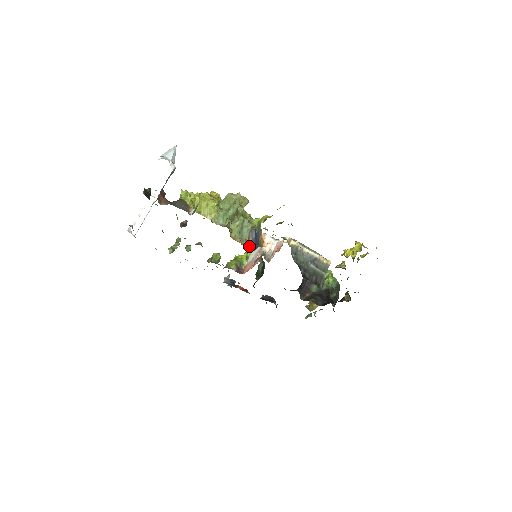
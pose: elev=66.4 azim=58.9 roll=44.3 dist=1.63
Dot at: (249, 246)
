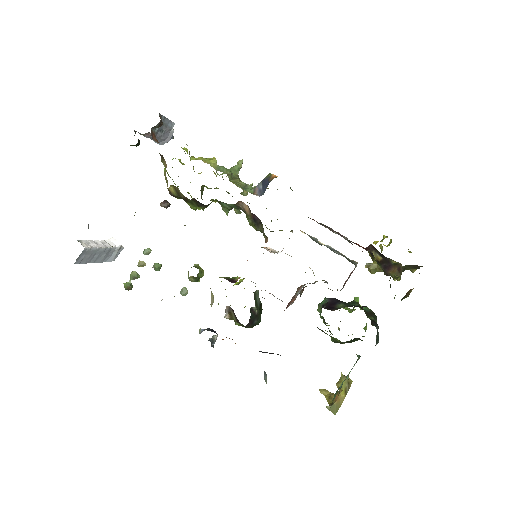
Dot at: occluded
